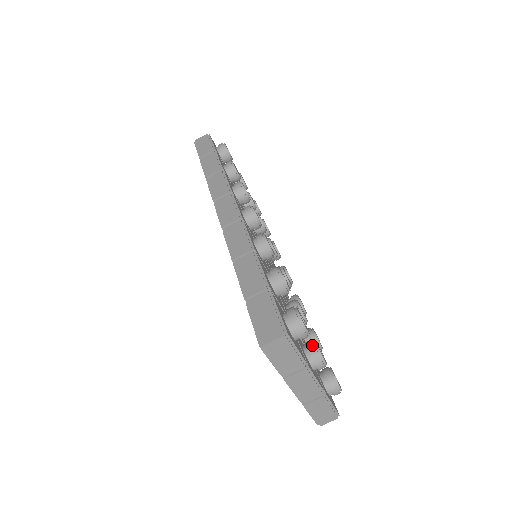
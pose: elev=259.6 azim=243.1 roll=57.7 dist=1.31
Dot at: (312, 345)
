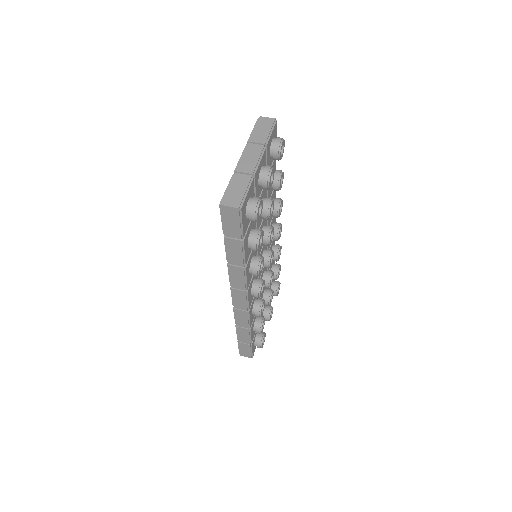
Dot at: occluded
